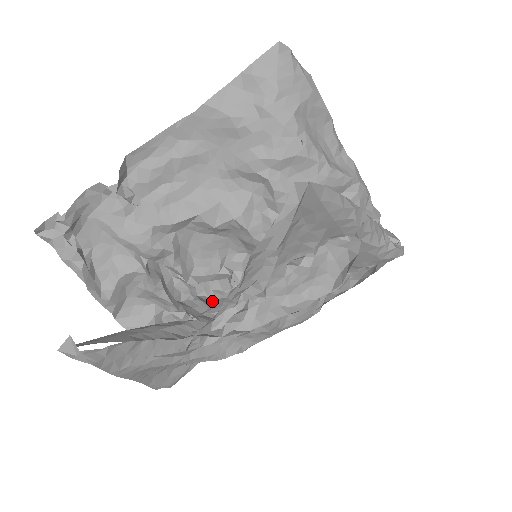
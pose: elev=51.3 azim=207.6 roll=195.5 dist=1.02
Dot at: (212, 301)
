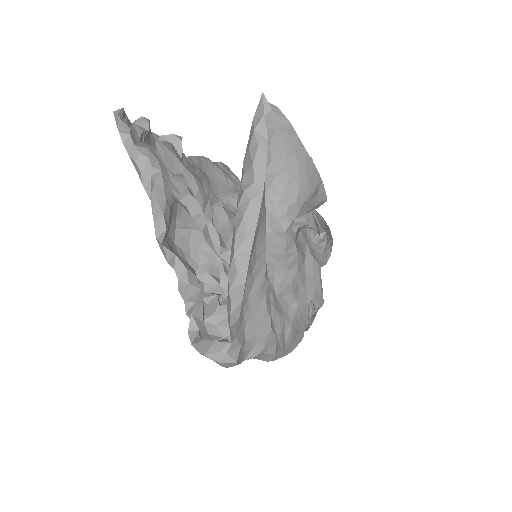
Dot at: occluded
